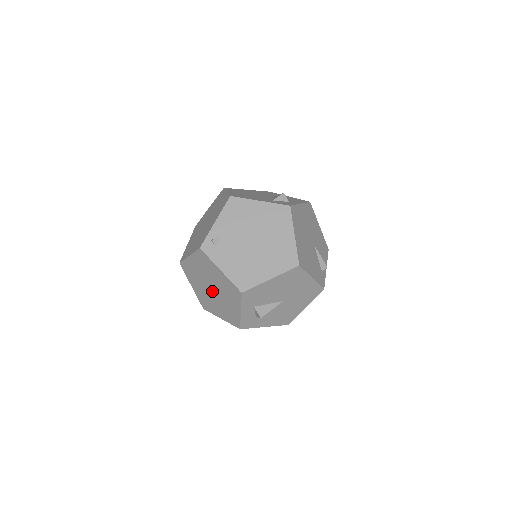
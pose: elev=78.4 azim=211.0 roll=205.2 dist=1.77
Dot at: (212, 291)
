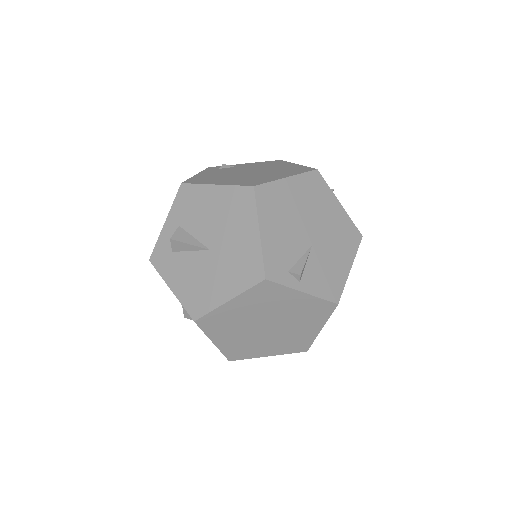
Dot at: occluded
